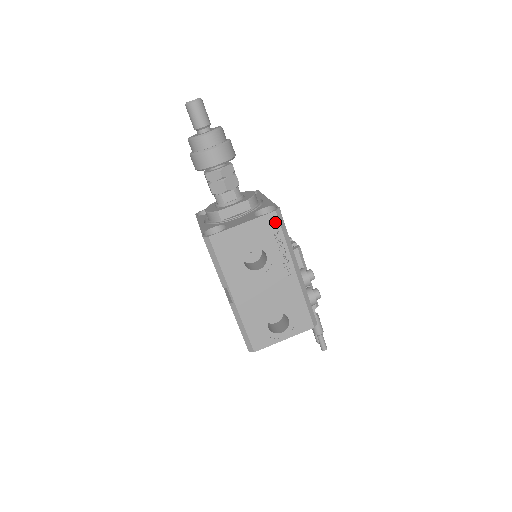
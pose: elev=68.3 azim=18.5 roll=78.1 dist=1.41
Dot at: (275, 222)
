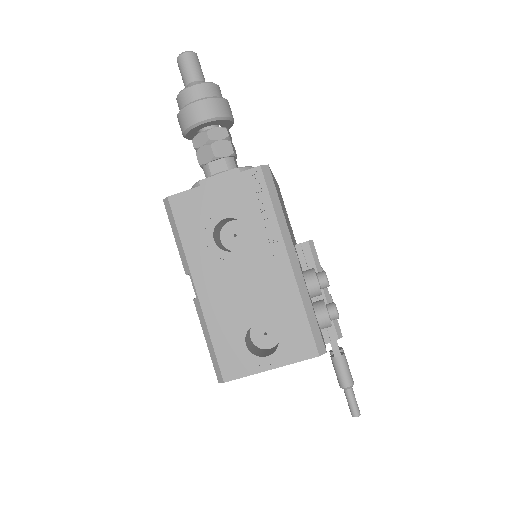
Dot at: (259, 182)
